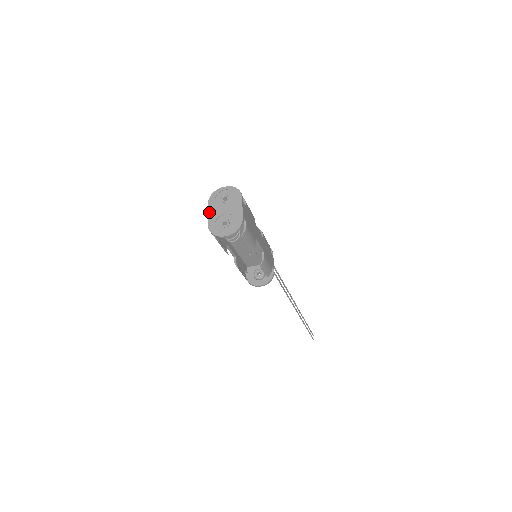
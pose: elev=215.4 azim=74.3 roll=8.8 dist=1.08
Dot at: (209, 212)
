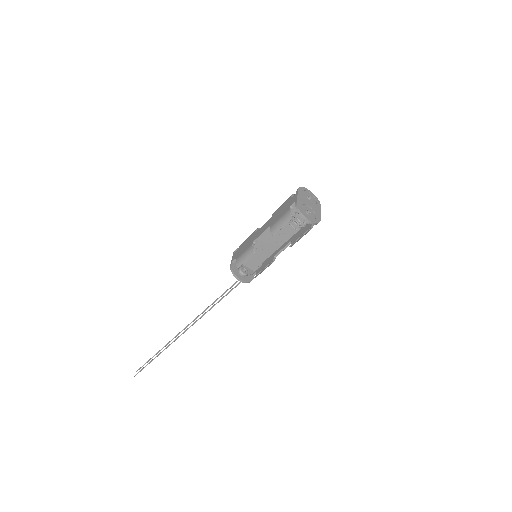
Dot at: (299, 195)
